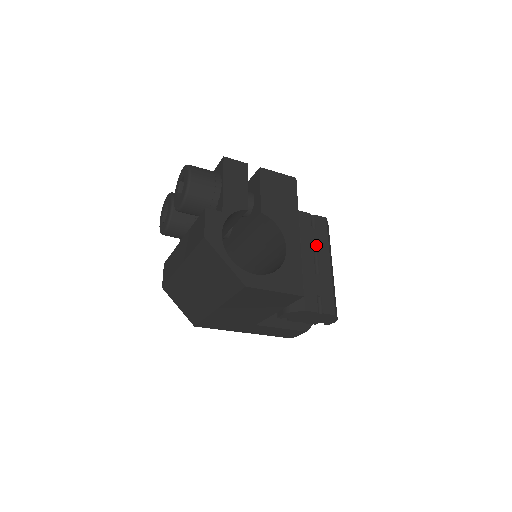
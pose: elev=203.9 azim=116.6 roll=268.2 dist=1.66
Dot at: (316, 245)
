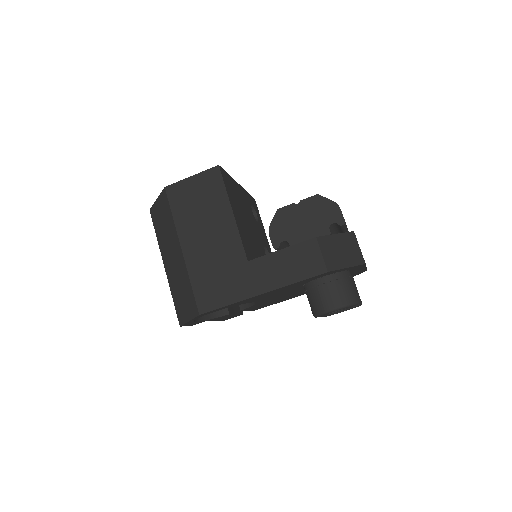
Dot at: occluded
